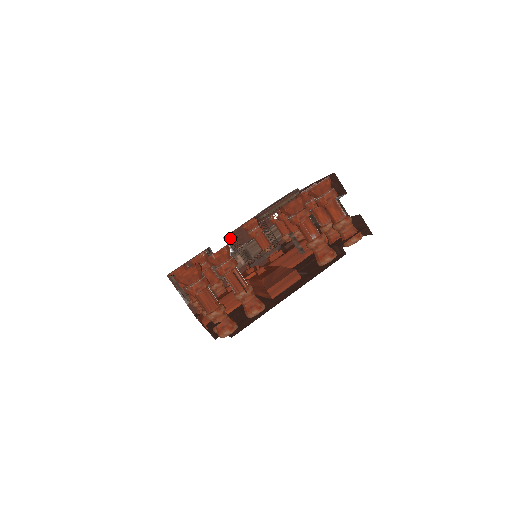
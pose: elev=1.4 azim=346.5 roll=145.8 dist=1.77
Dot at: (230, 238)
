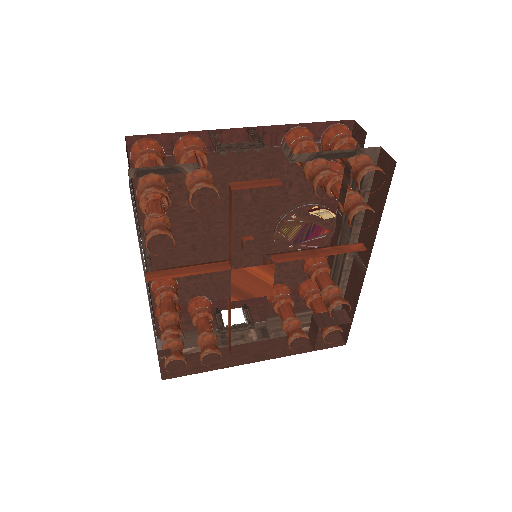
Dot at: (250, 310)
